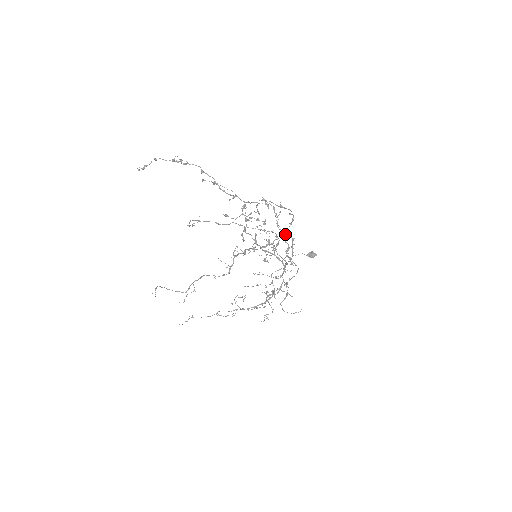
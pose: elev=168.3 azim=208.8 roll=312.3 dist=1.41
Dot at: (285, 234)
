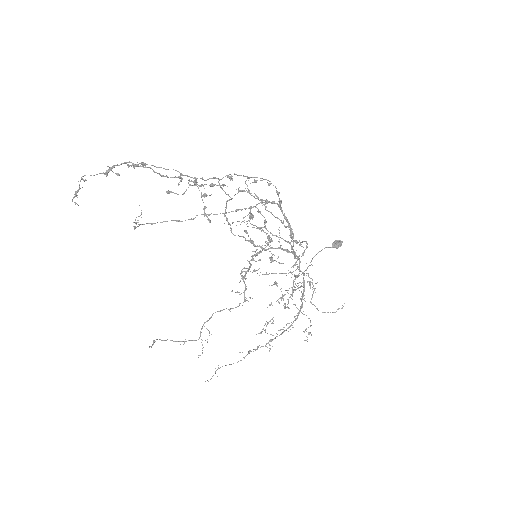
Dot at: (264, 200)
